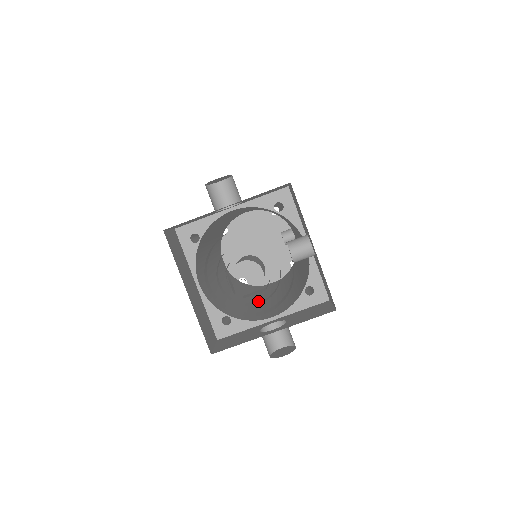
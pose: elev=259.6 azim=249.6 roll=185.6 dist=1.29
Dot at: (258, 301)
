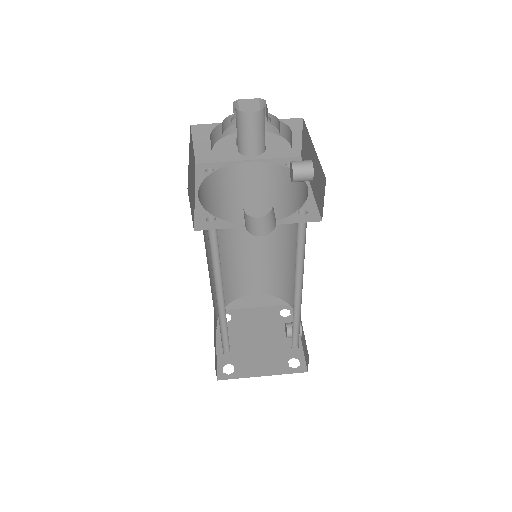
Dot at: occluded
